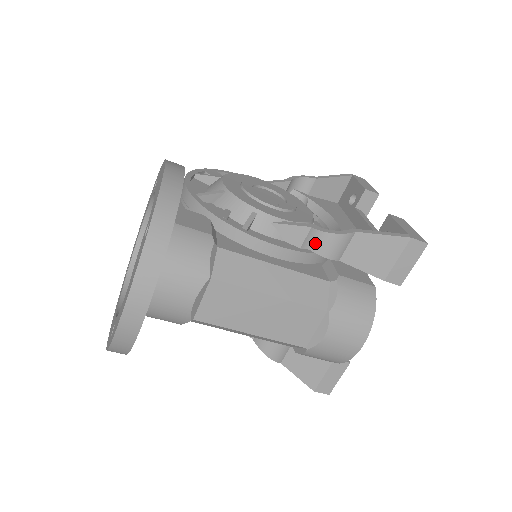
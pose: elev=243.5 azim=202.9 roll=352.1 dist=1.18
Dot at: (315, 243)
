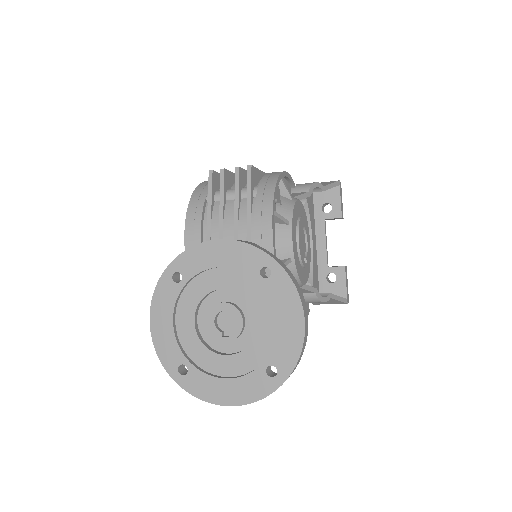
Dot at: (309, 300)
